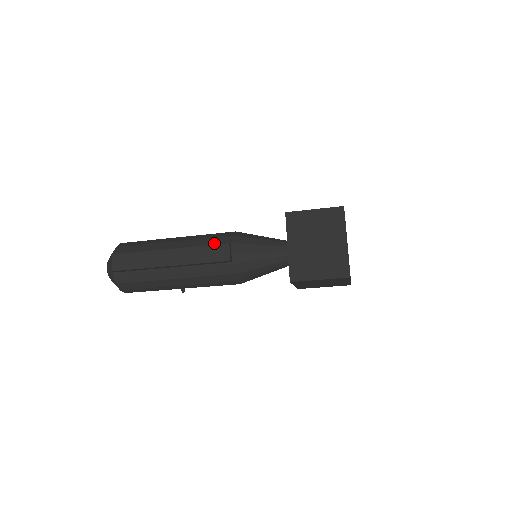
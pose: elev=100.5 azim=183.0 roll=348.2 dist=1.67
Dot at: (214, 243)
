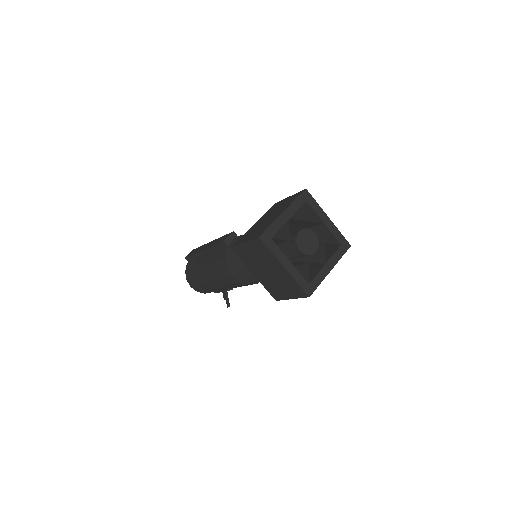
Dot at: occluded
